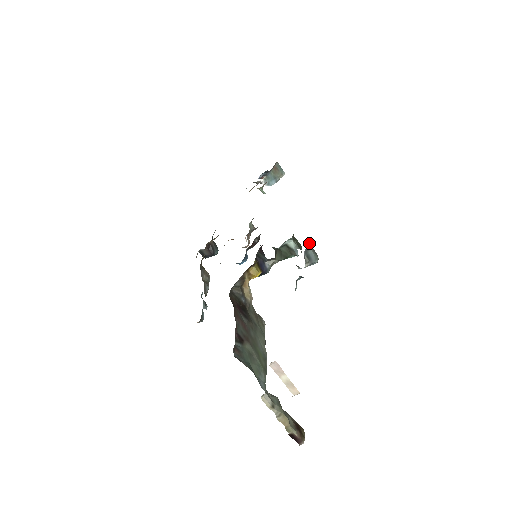
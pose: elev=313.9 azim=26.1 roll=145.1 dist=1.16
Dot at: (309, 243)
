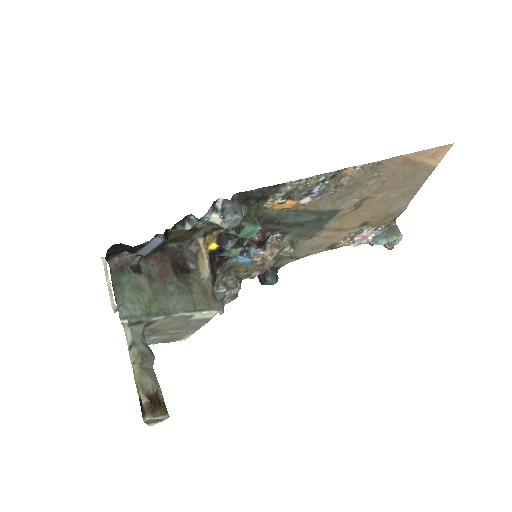
Dot at: (236, 202)
